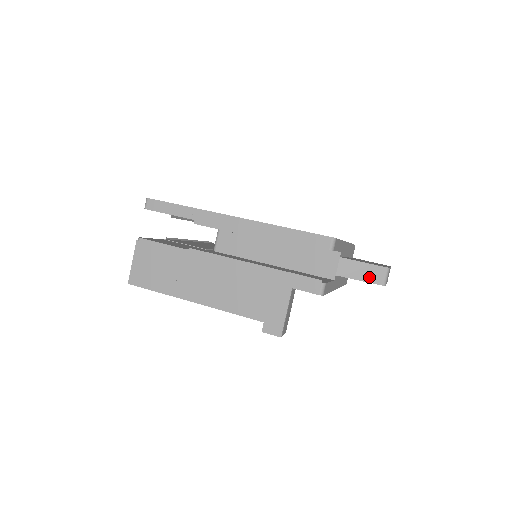
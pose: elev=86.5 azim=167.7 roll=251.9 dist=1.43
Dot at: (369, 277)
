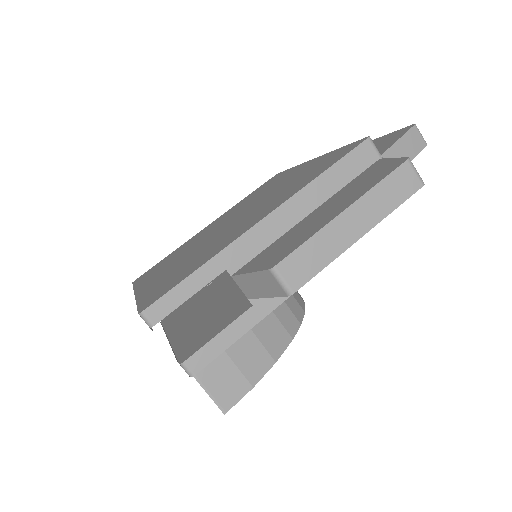
Dot at: (268, 290)
